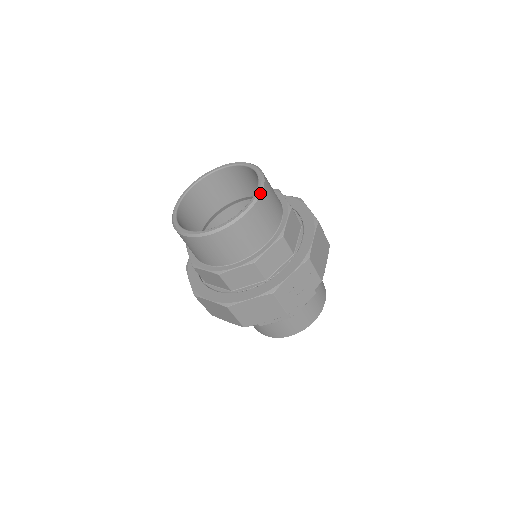
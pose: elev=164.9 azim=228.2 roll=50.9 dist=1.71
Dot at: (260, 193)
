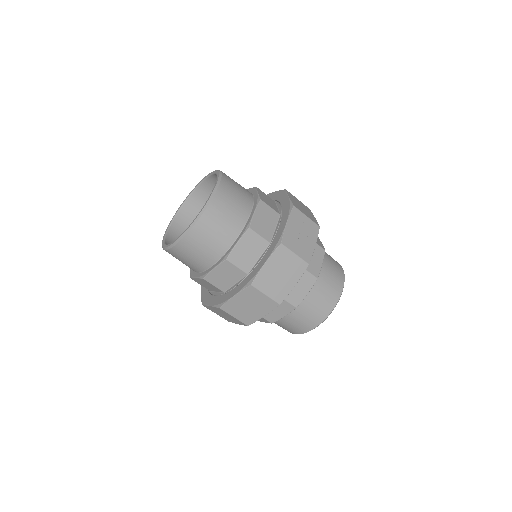
Dot at: (221, 174)
